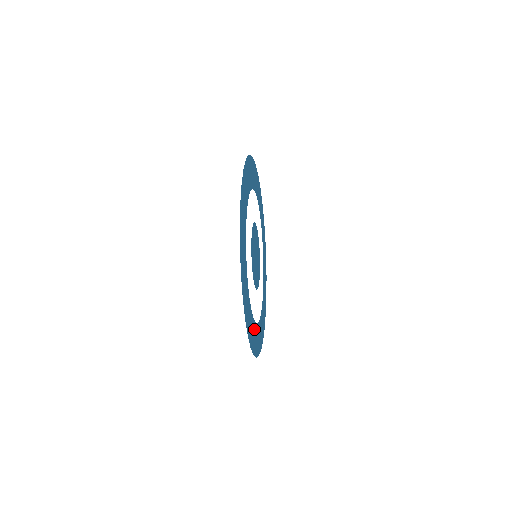
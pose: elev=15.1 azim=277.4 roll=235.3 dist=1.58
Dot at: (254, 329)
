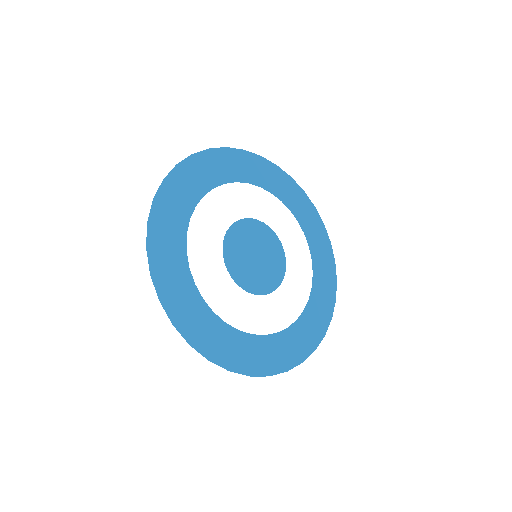
Dot at: (292, 335)
